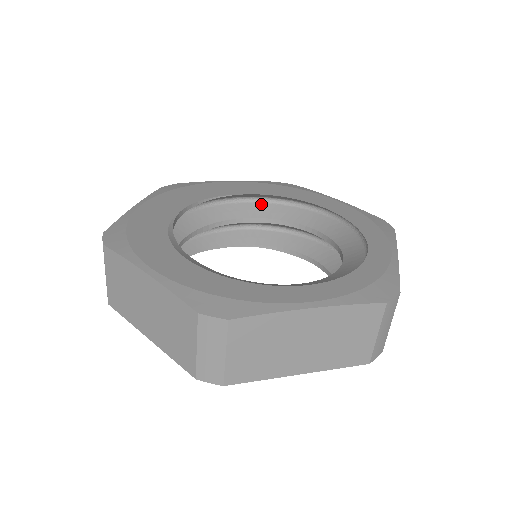
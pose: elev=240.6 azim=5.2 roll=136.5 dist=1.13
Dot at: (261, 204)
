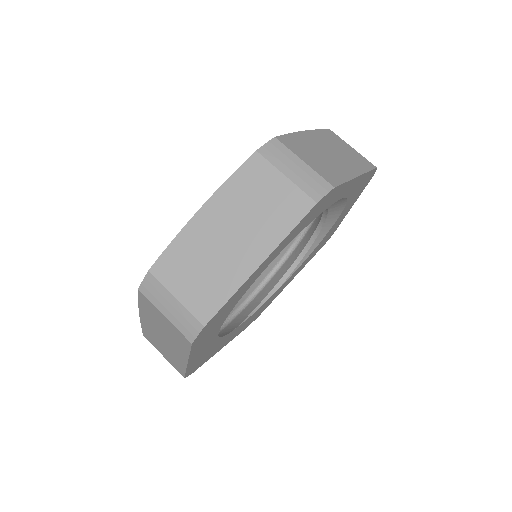
Dot at: occluded
